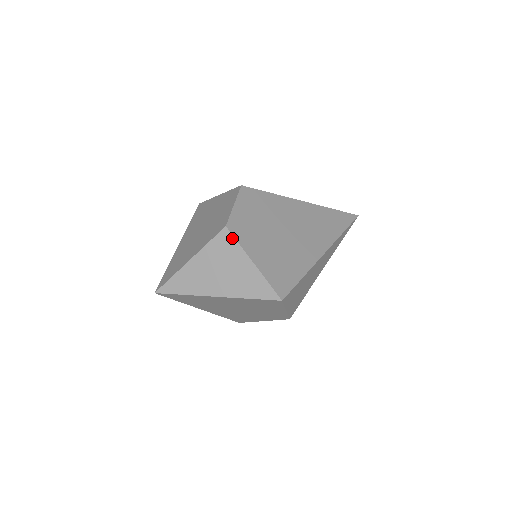
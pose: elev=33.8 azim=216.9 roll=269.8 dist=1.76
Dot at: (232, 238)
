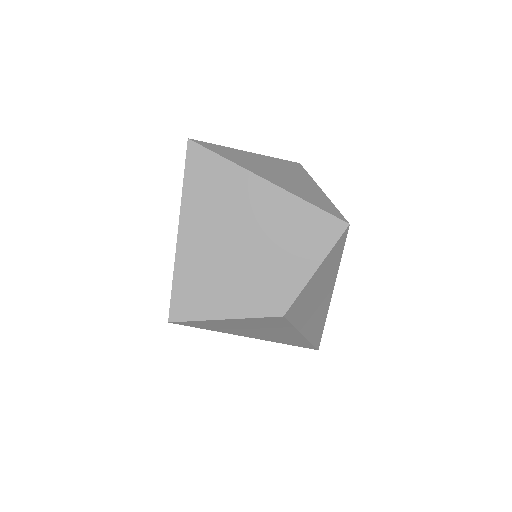
Dot at: (304, 170)
